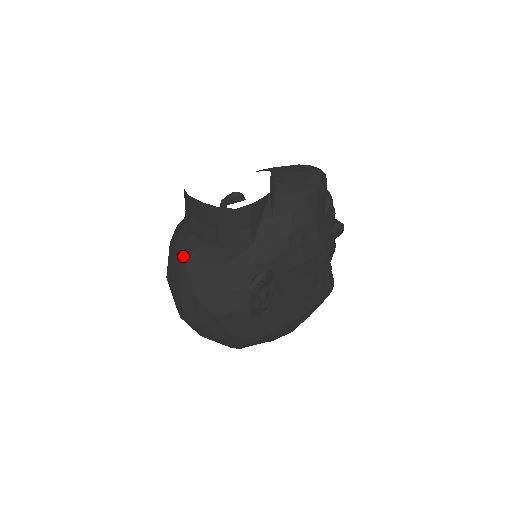
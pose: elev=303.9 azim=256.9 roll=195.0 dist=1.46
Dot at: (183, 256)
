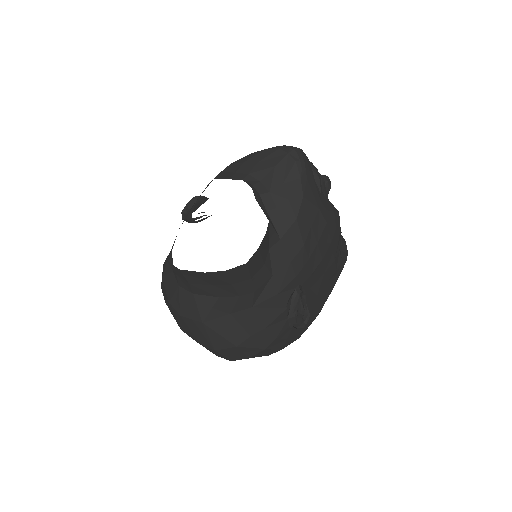
Dot at: (199, 318)
